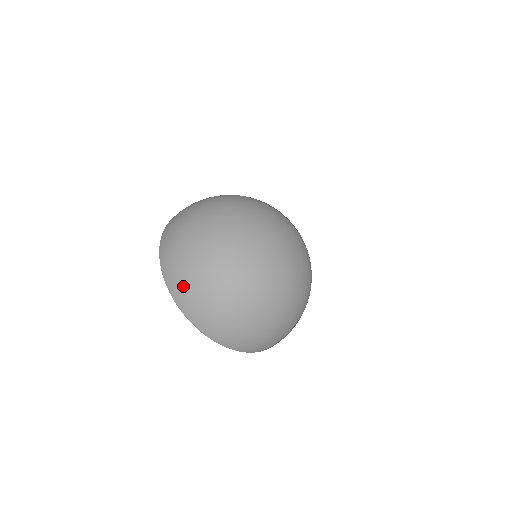
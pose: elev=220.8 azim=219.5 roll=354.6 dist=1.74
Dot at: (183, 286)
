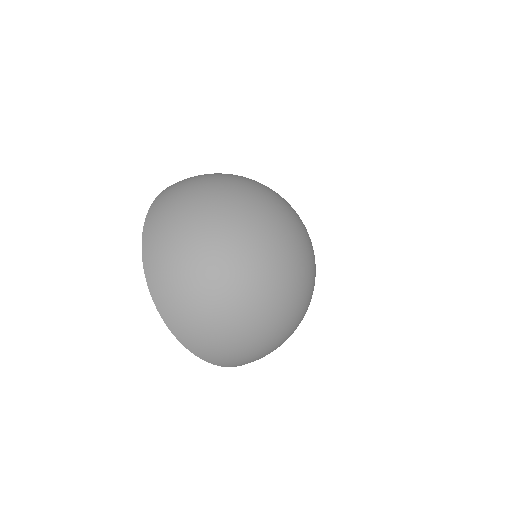
Dot at: (163, 272)
